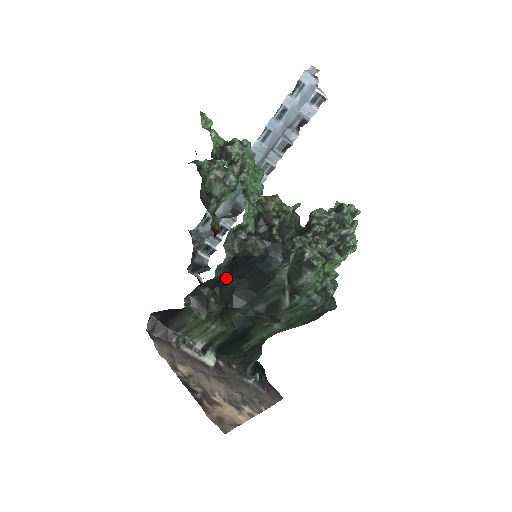
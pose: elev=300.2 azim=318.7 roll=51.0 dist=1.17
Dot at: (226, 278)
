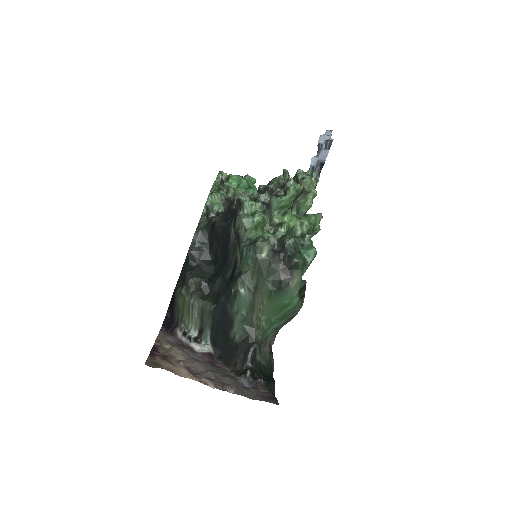
Dot at: (205, 258)
